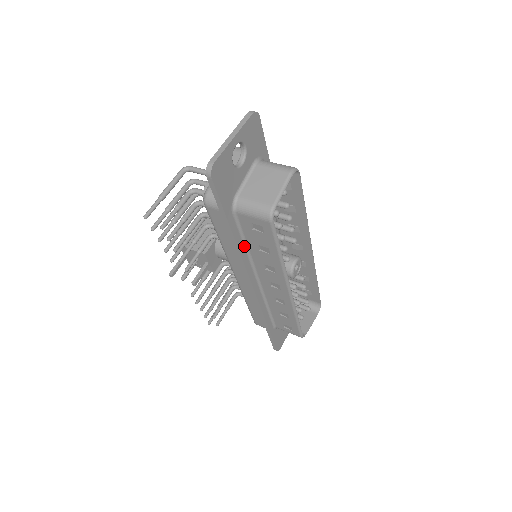
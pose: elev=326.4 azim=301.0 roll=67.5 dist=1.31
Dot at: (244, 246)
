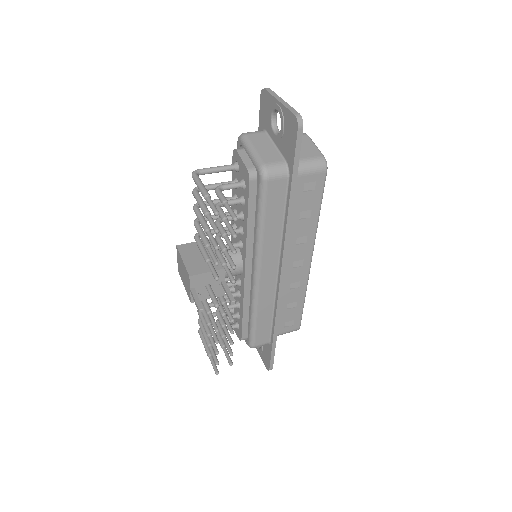
Dot at: occluded
